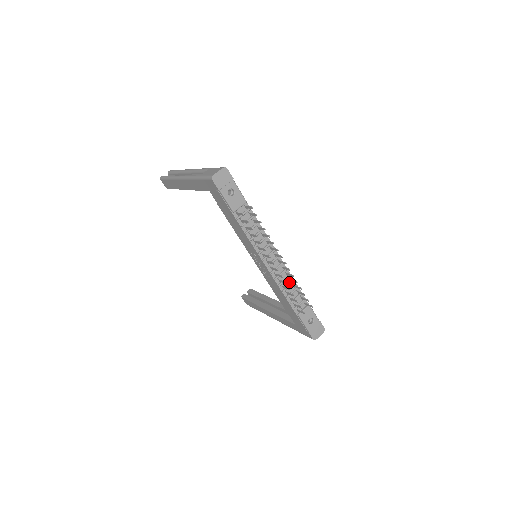
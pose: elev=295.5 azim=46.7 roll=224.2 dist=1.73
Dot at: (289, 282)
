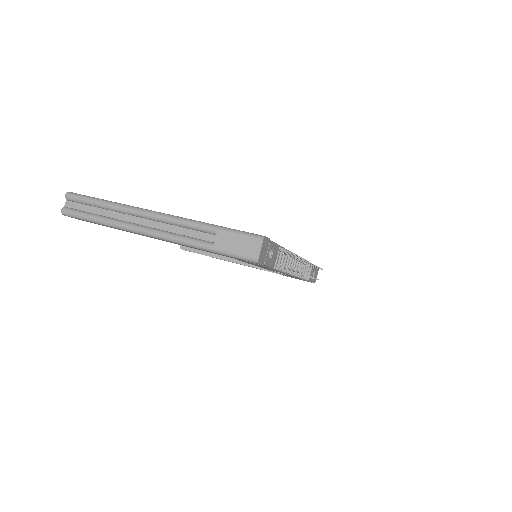
Dot at: (302, 265)
